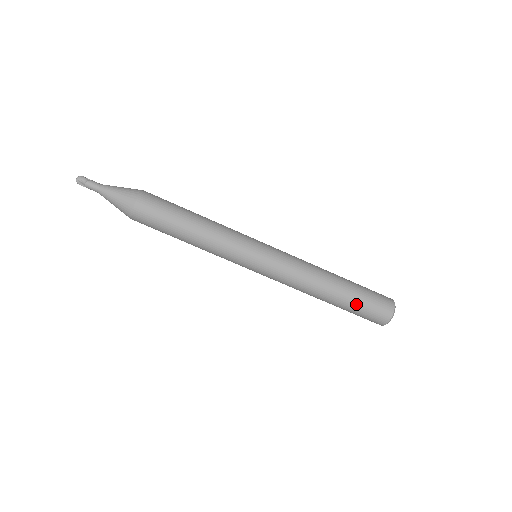
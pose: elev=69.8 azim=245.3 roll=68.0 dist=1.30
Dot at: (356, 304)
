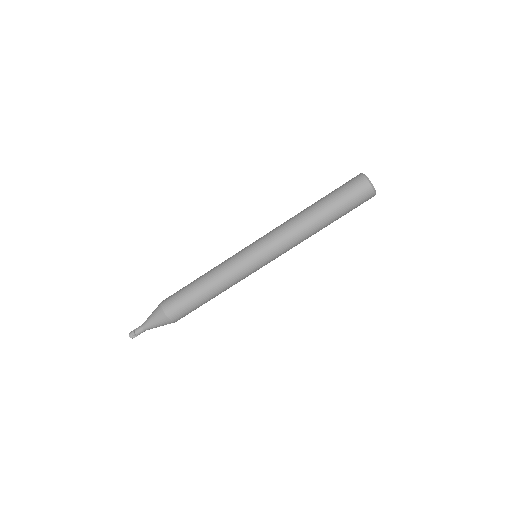
Dot at: (339, 204)
